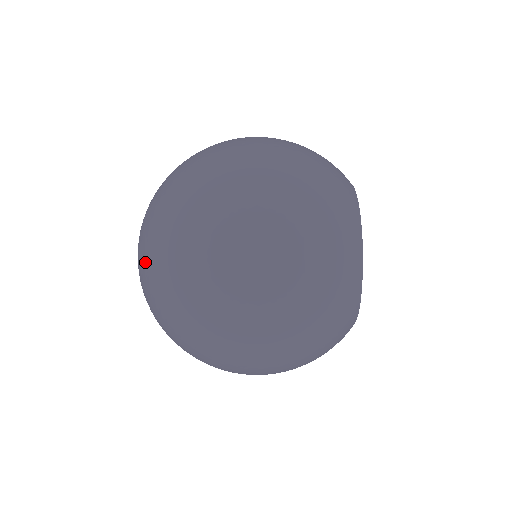
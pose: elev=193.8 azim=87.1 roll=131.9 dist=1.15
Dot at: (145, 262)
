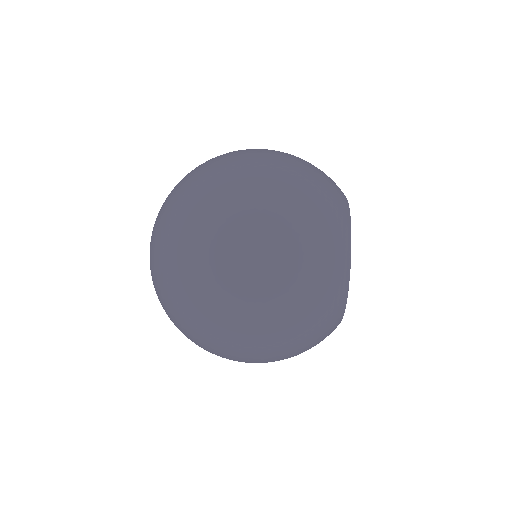
Dot at: (157, 255)
